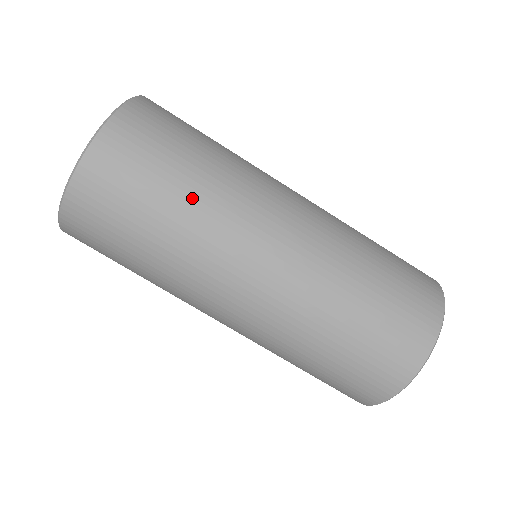
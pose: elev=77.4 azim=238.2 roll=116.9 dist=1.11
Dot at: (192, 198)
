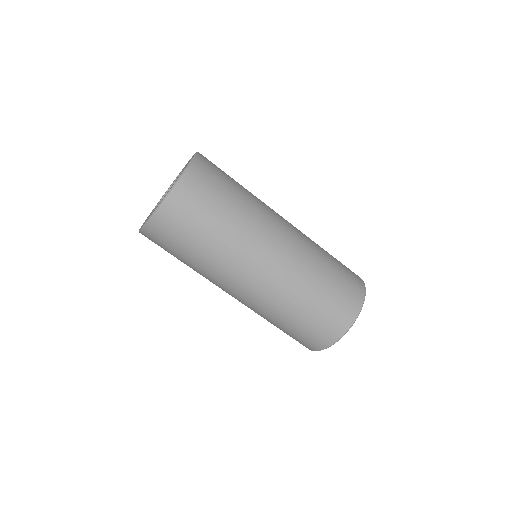
Dot at: (198, 262)
